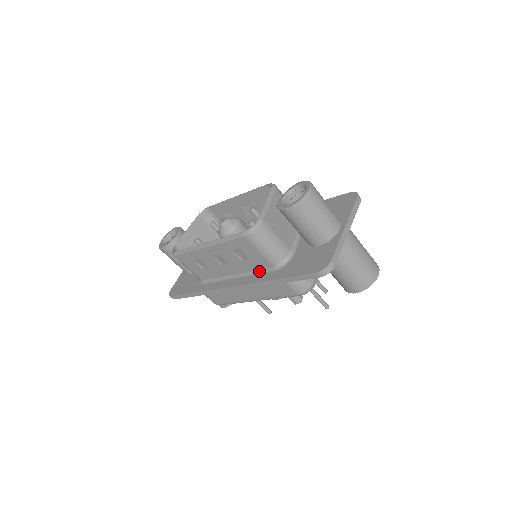
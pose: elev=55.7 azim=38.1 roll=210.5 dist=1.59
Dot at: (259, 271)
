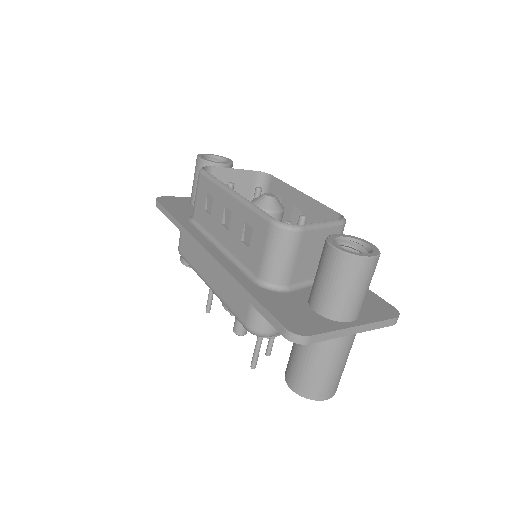
Dot at: (243, 267)
